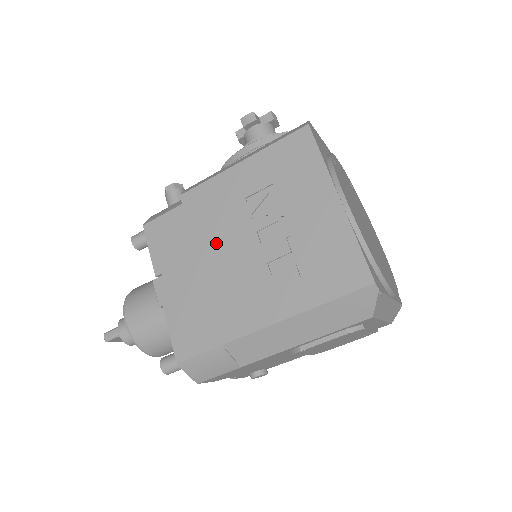
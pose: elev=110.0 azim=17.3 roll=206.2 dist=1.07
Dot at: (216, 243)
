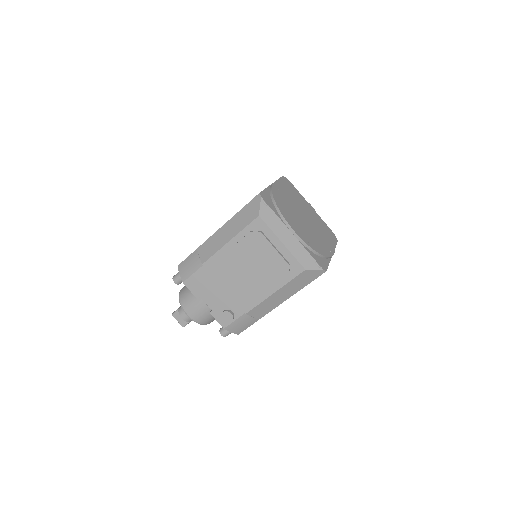
Dot at: occluded
